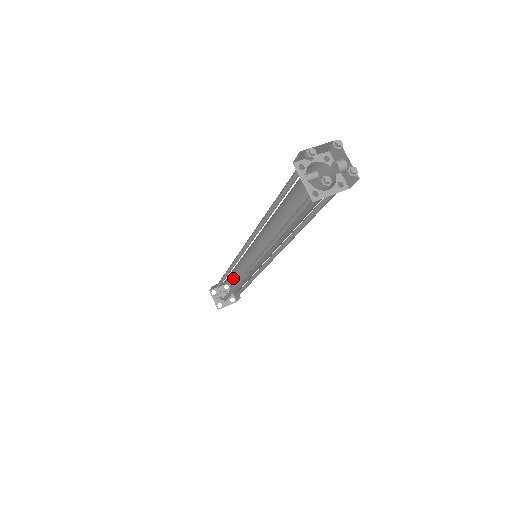
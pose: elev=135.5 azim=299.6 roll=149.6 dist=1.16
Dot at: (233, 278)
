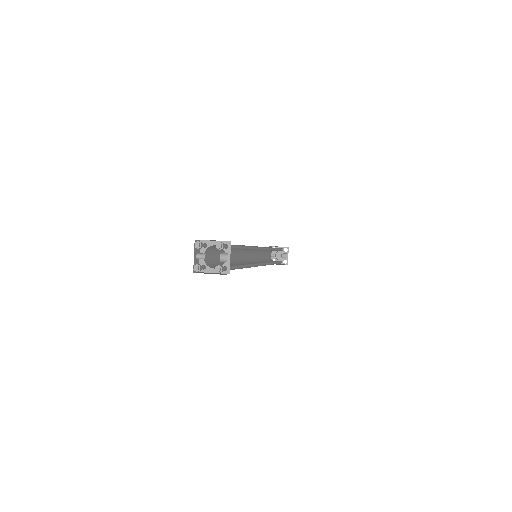
Dot at: occluded
